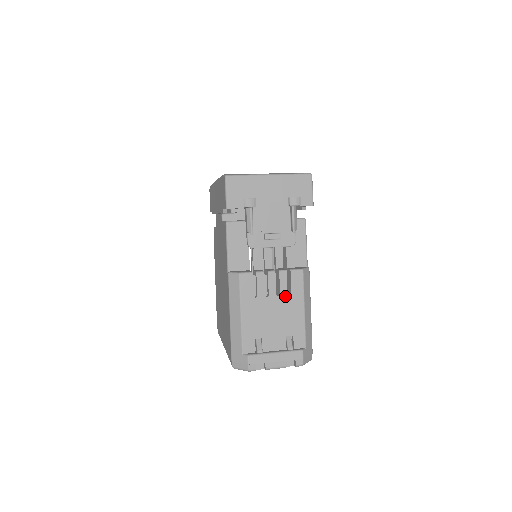
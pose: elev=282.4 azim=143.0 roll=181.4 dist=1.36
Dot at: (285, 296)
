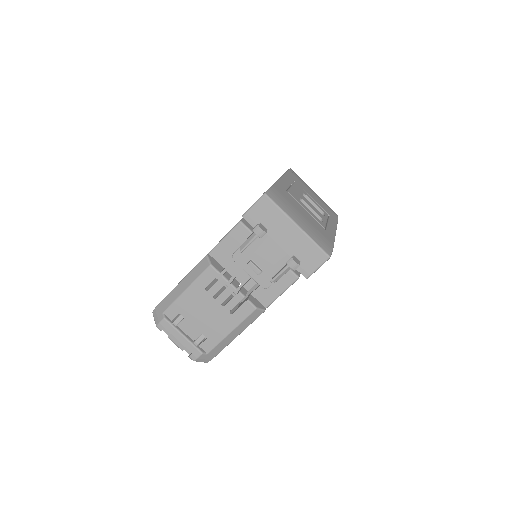
Dot at: (226, 311)
